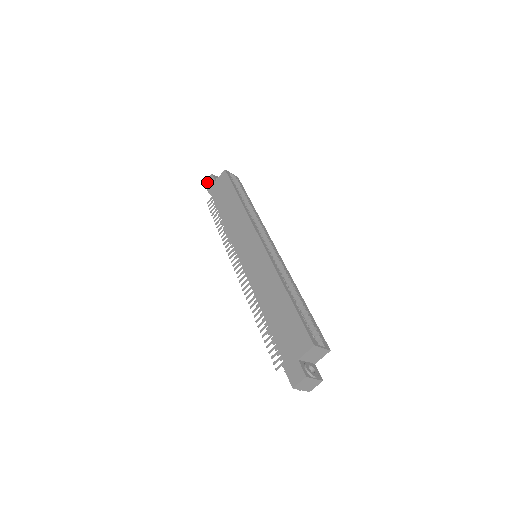
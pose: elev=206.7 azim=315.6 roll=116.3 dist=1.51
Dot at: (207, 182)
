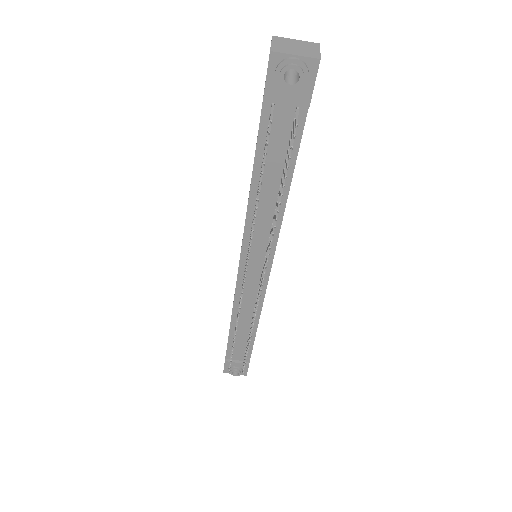
Dot at: occluded
